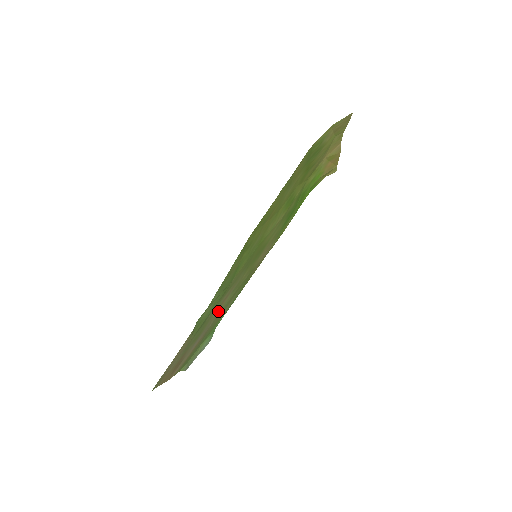
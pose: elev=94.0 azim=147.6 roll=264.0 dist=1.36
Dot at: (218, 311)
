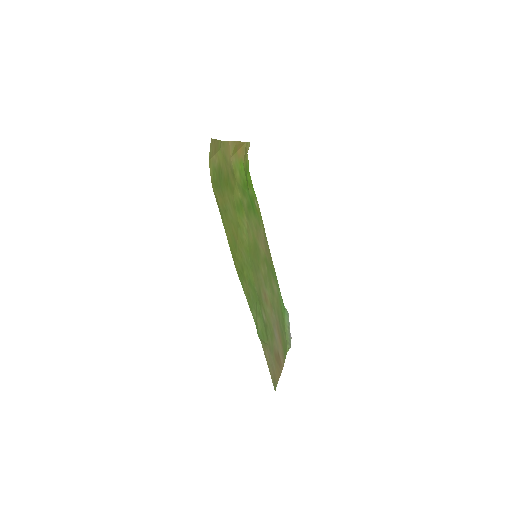
Dot at: (270, 306)
